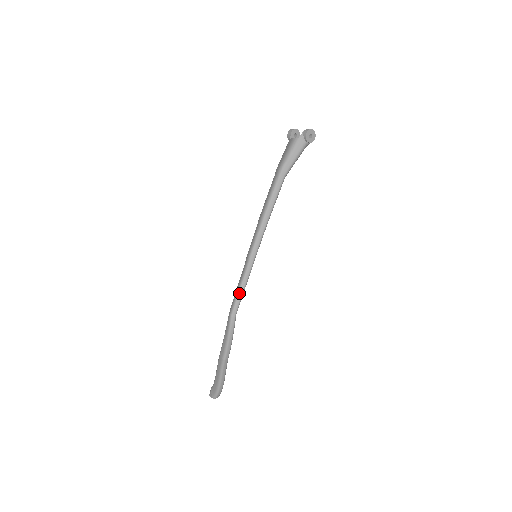
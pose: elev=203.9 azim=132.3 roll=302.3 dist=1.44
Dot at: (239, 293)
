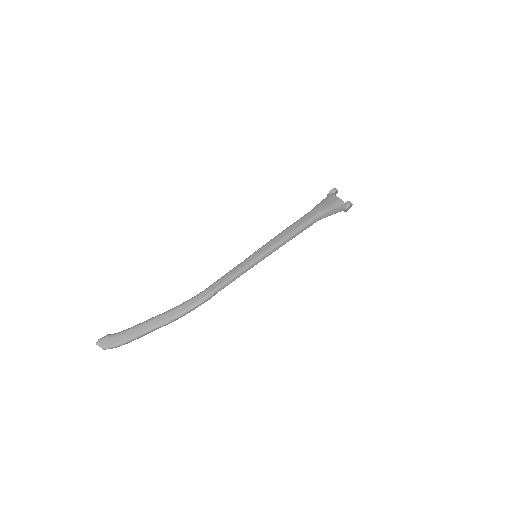
Dot at: (234, 278)
